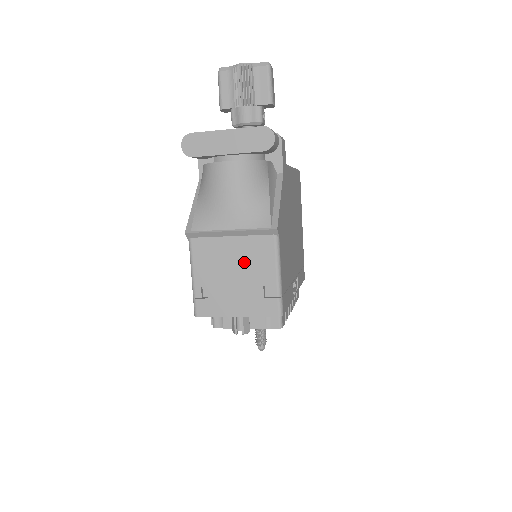
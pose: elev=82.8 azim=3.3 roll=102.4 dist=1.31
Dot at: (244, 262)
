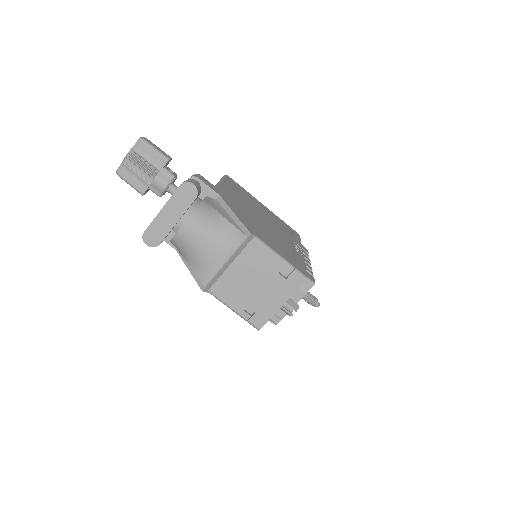
Dot at: (253, 271)
